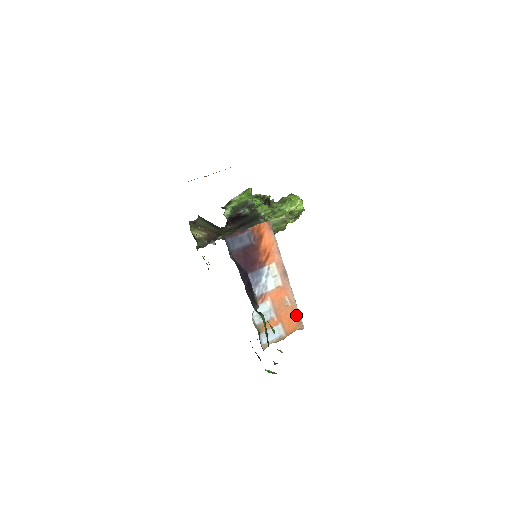
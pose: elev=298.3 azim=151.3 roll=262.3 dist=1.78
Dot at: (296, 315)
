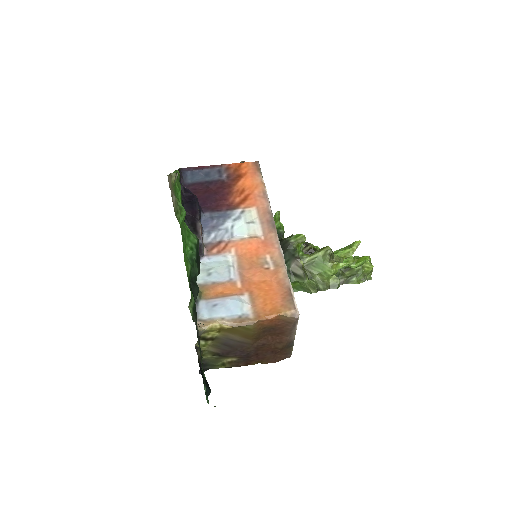
Dot at: (283, 287)
